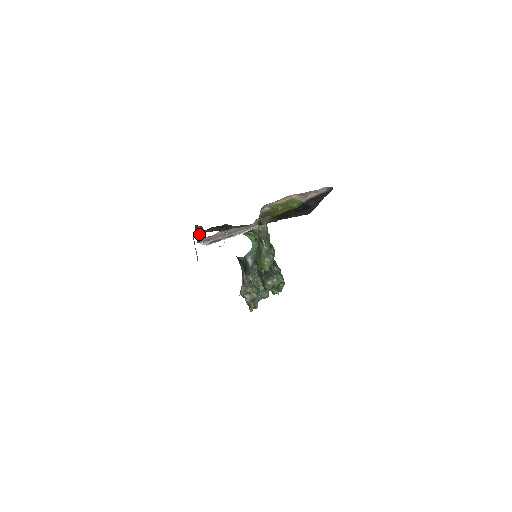
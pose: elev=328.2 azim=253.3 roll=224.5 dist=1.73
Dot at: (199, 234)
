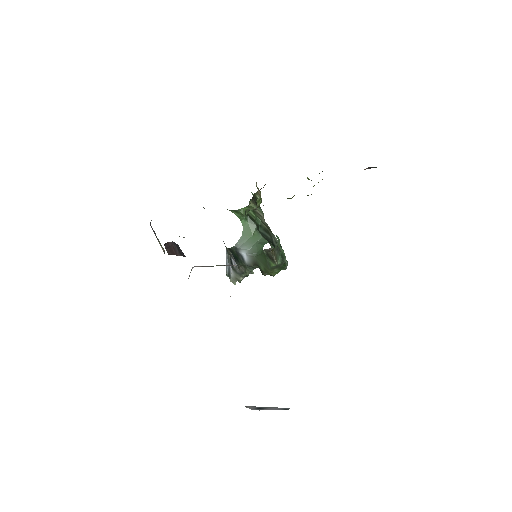
Dot at: (171, 249)
